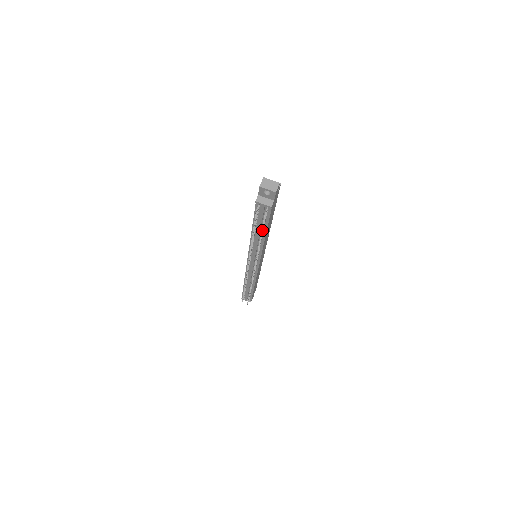
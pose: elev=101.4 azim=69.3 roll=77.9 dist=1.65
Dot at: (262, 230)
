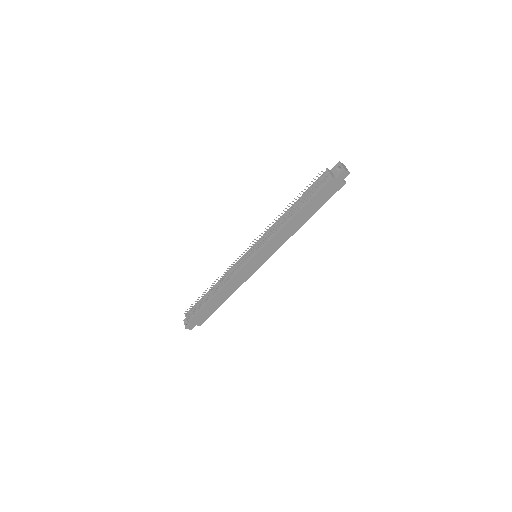
Dot at: (303, 199)
